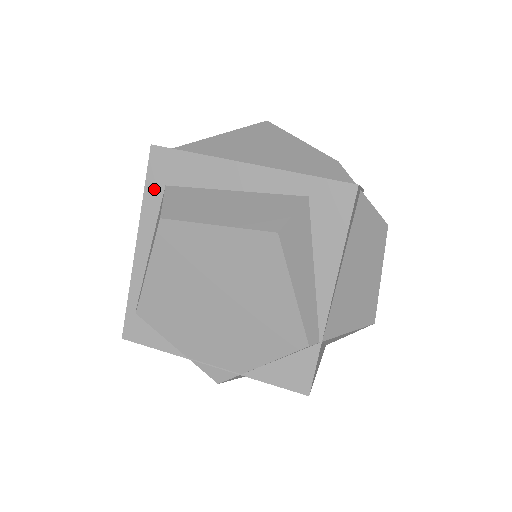
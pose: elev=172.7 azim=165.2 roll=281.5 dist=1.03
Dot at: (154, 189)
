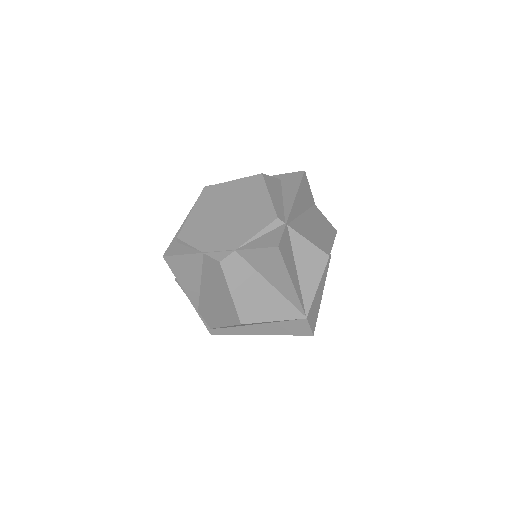
Dot at: occluded
